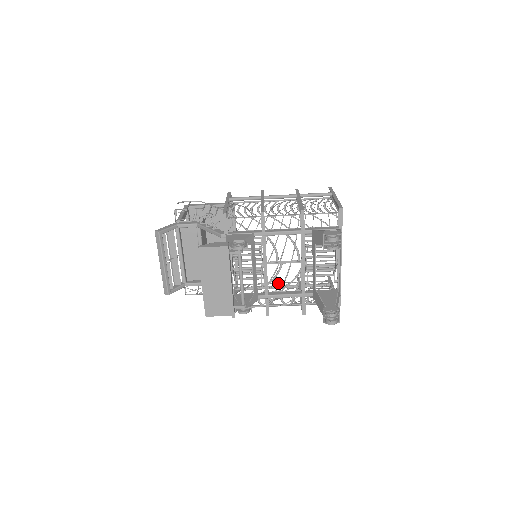
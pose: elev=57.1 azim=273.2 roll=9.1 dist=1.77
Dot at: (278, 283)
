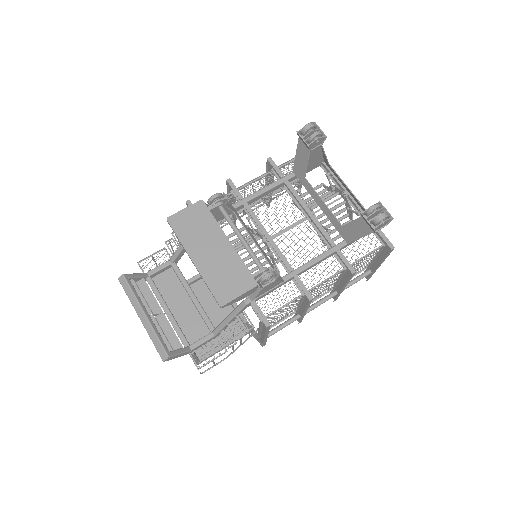
Dot at: occluded
